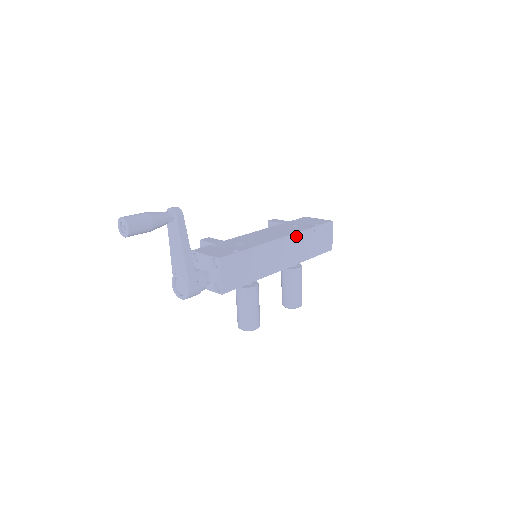
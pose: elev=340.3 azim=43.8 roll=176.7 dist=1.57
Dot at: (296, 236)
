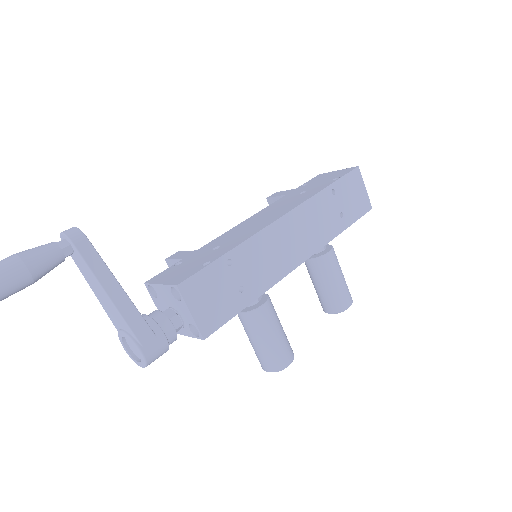
Dot at: (305, 207)
